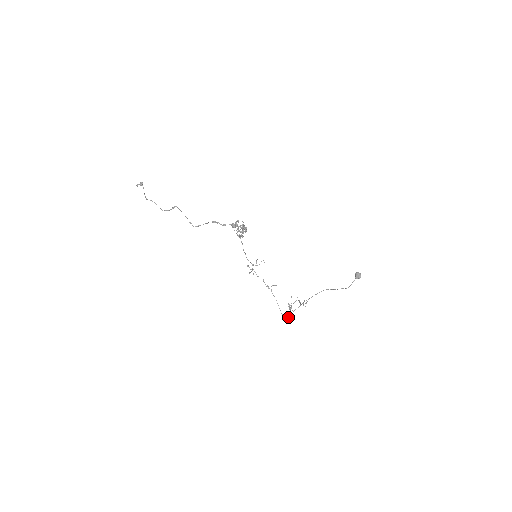
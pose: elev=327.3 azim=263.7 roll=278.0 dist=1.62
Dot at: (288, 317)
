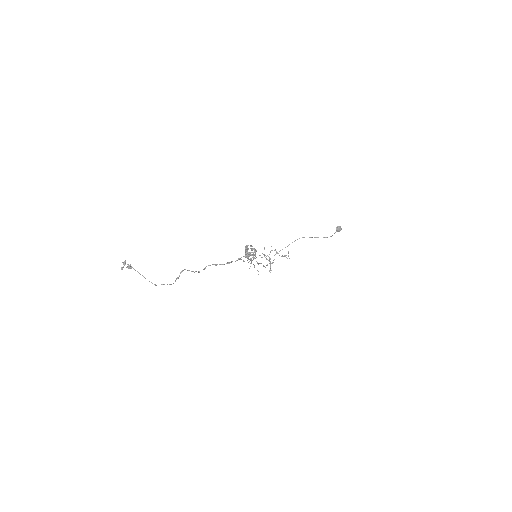
Dot at: (270, 268)
